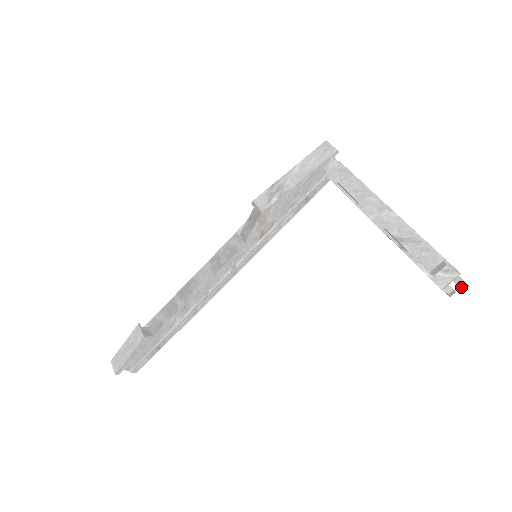
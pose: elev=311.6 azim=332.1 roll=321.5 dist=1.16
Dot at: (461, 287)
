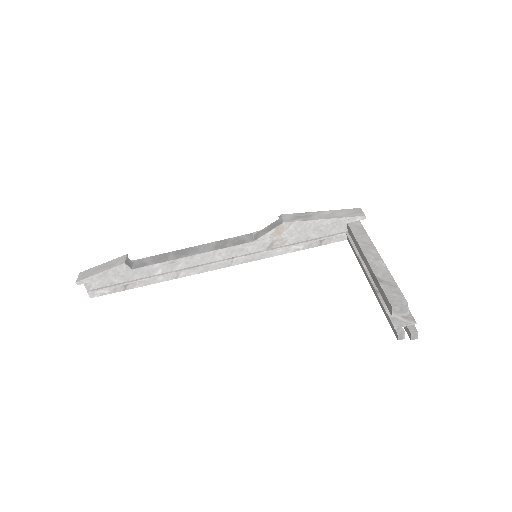
Dot at: (411, 332)
